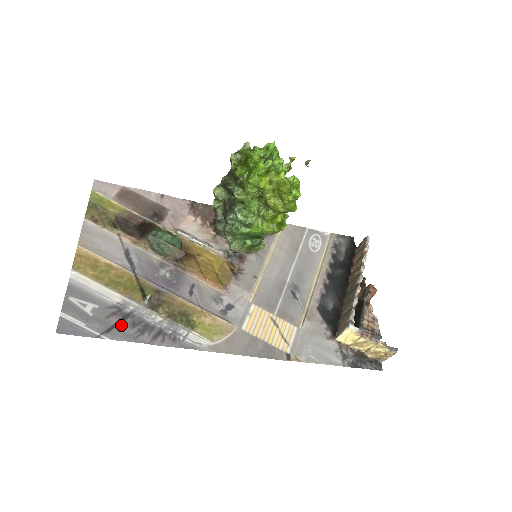
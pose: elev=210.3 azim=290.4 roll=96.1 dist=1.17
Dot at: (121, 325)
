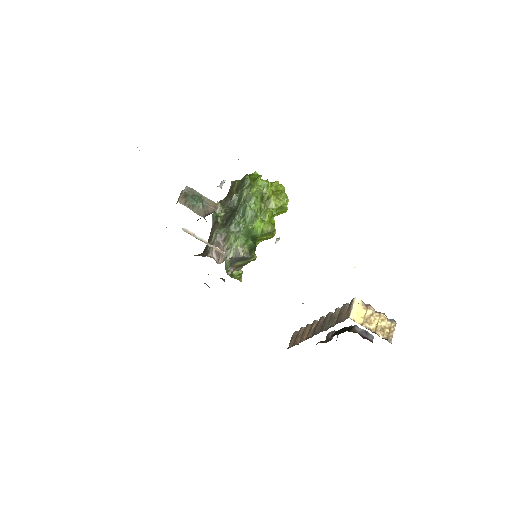
Dot at: occluded
